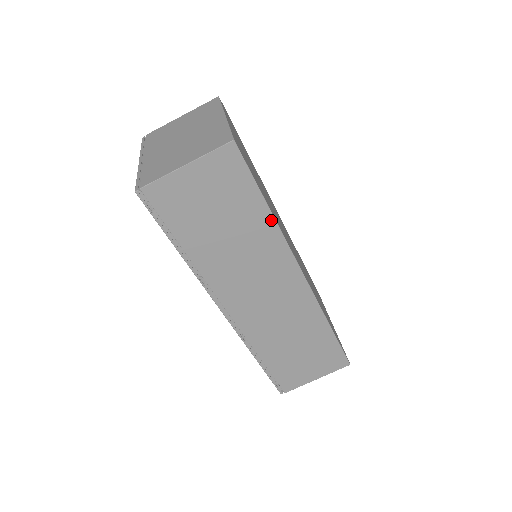
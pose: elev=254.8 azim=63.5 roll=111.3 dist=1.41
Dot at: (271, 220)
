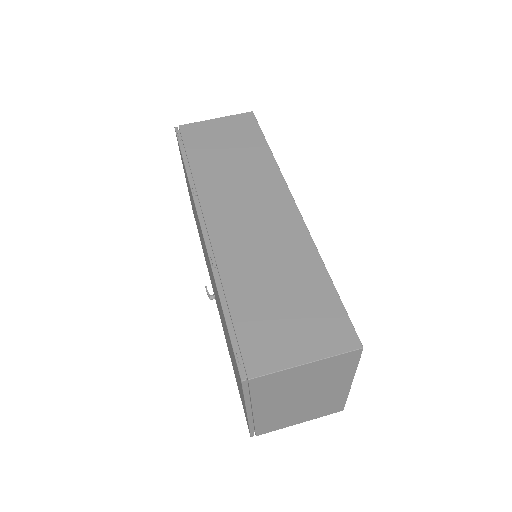
Dot at: (270, 155)
